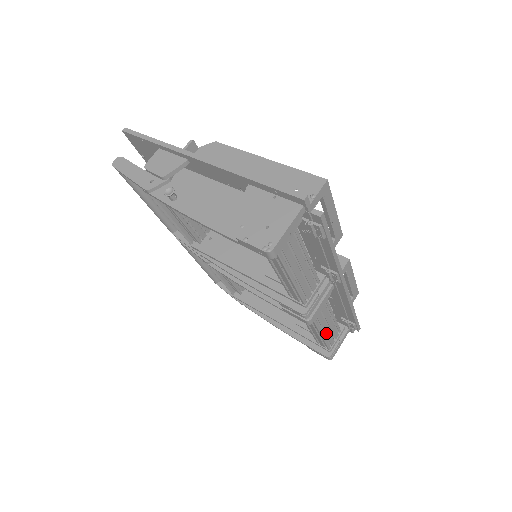
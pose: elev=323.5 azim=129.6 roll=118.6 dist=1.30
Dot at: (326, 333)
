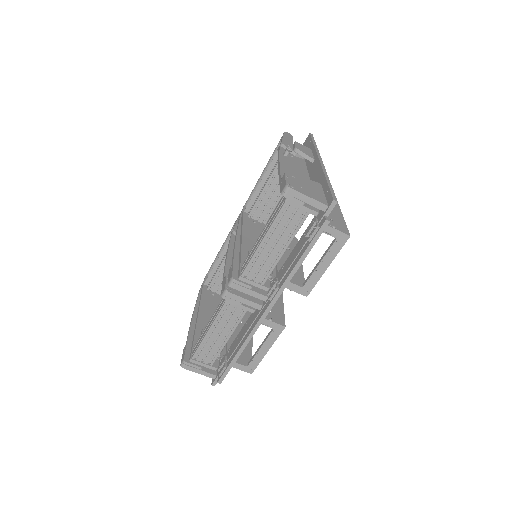
Dot at: (211, 337)
